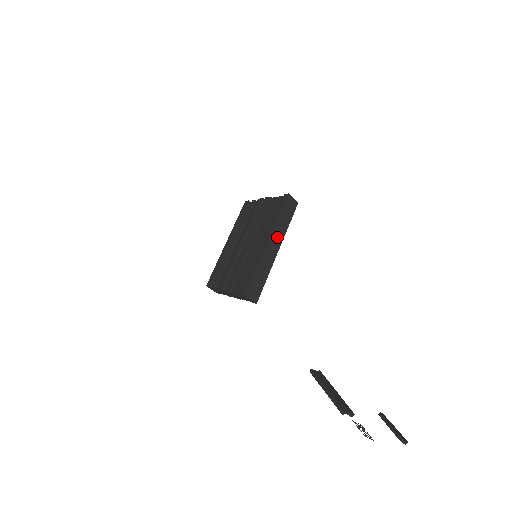
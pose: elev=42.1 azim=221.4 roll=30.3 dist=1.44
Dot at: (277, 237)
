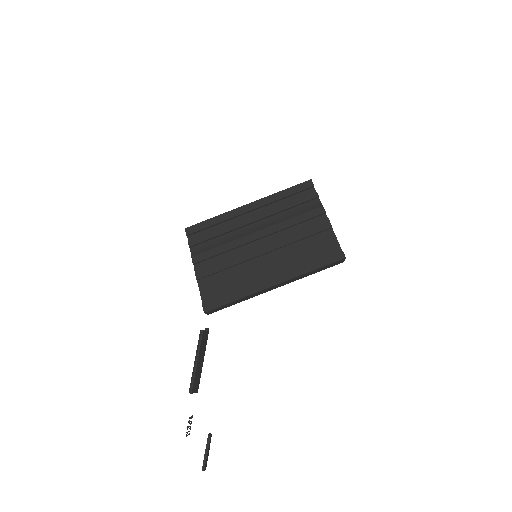
Dot at: (289, 281)
